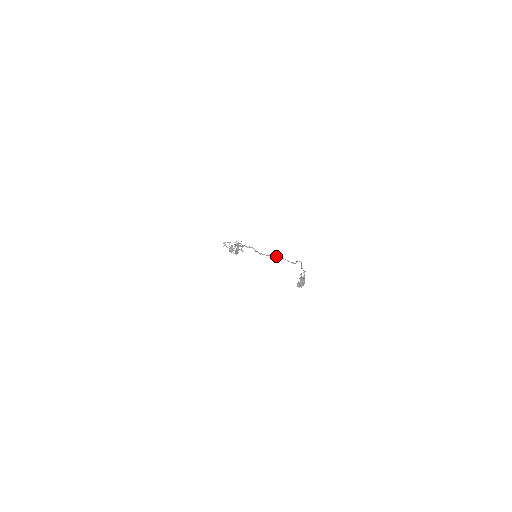
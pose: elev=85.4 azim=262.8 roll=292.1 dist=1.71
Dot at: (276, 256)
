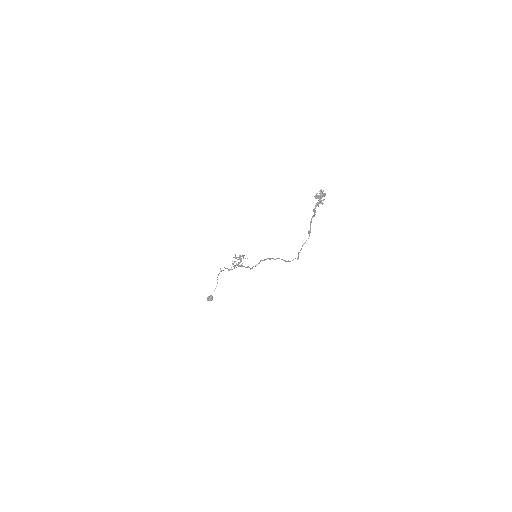
Dot at: occluded
